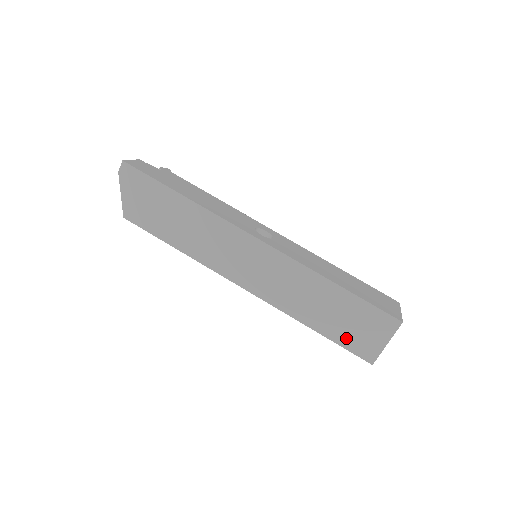
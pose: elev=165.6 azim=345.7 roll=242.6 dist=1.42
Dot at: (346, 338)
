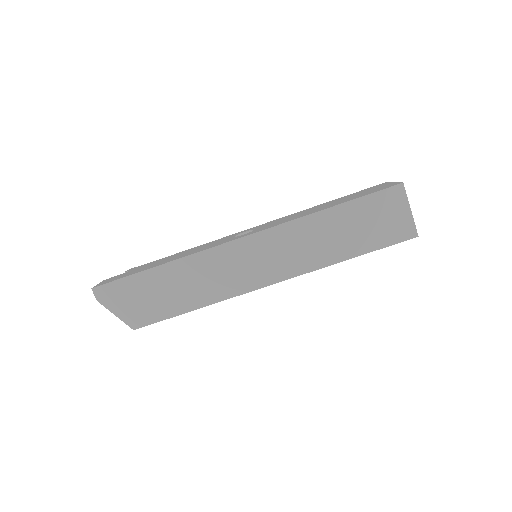
Dot at: (379, 238)
